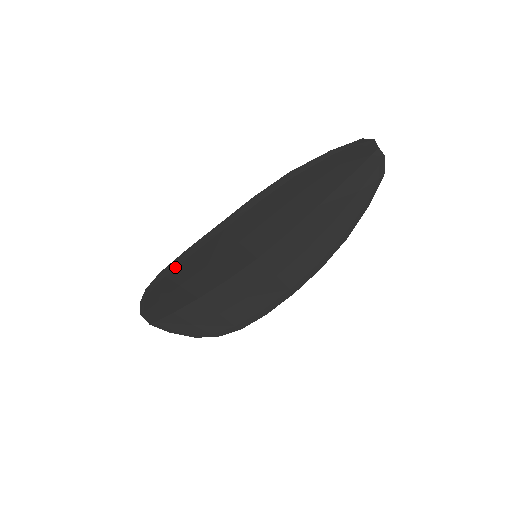
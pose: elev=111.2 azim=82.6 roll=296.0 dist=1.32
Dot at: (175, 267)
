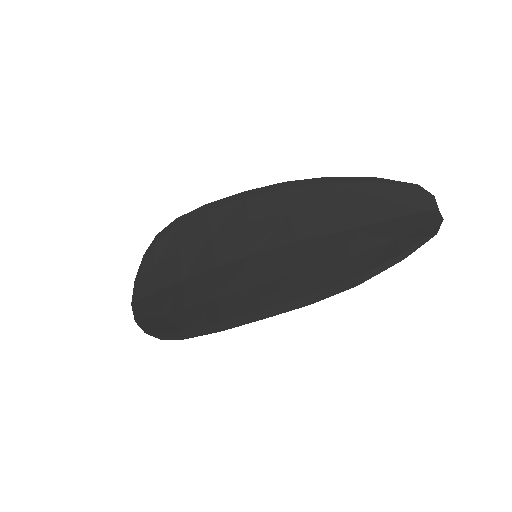
Dot at: (189, 219)
